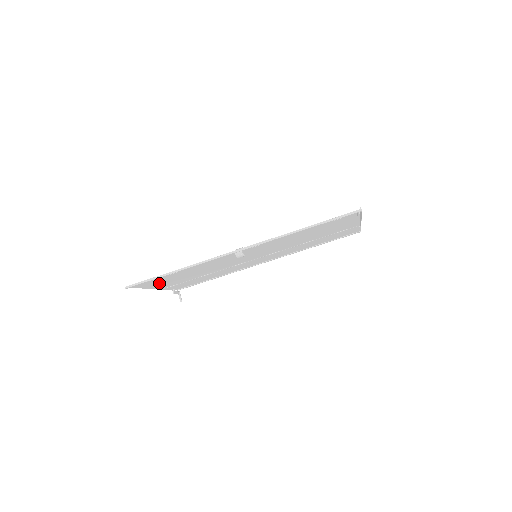
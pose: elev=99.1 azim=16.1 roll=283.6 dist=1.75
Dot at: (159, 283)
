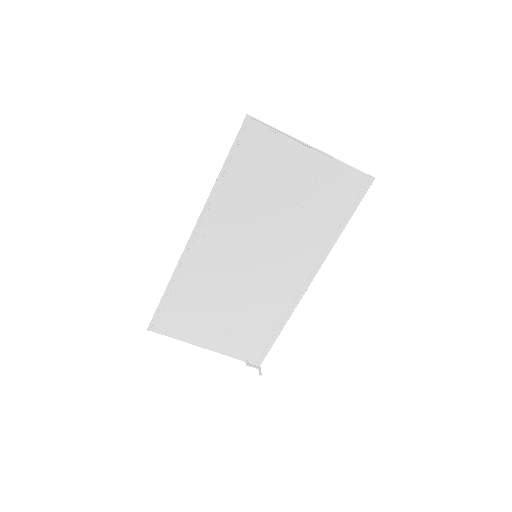
Dot at: (189, 328)
